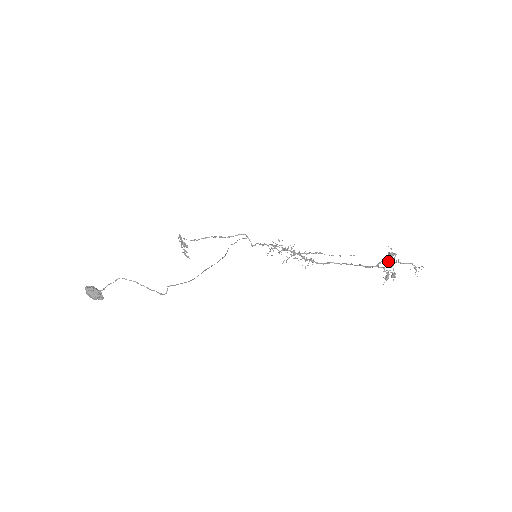
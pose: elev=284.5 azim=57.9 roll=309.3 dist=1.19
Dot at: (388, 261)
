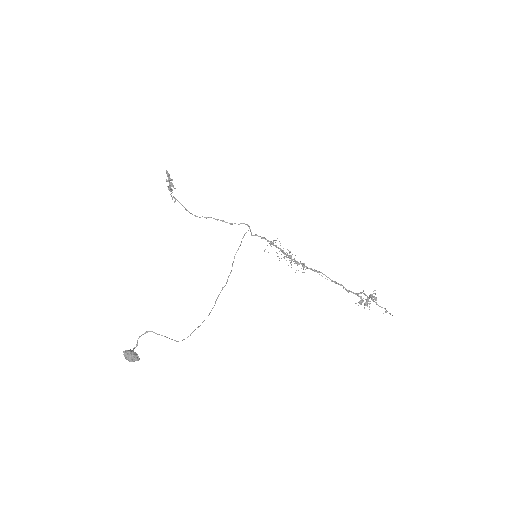
Dot at: (368, 297)
